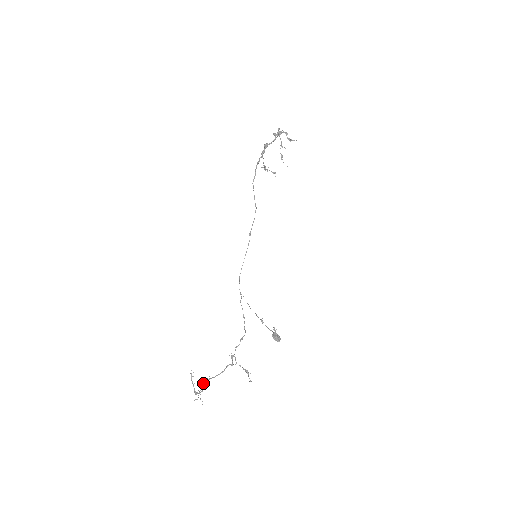
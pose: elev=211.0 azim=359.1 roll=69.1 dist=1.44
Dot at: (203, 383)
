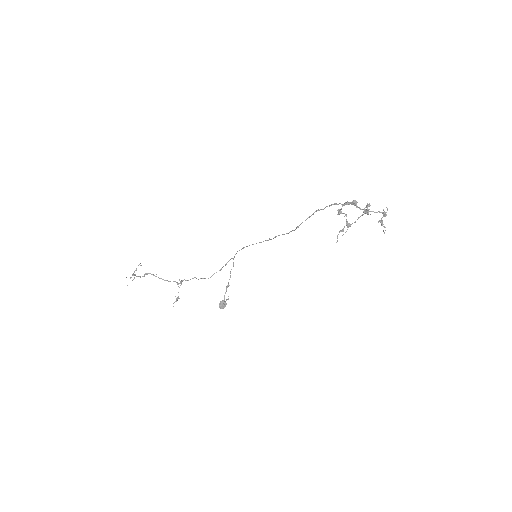
Dot at: (147, 273)
